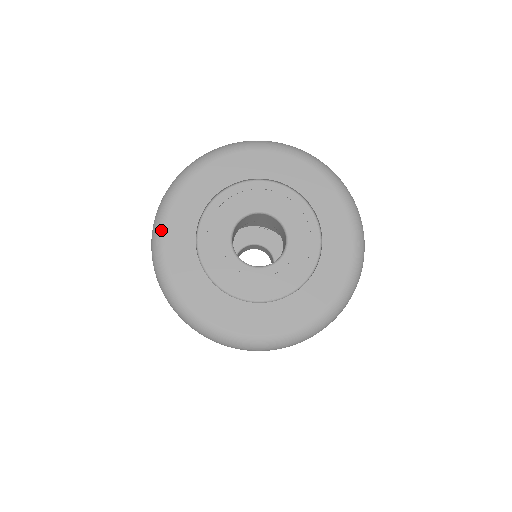
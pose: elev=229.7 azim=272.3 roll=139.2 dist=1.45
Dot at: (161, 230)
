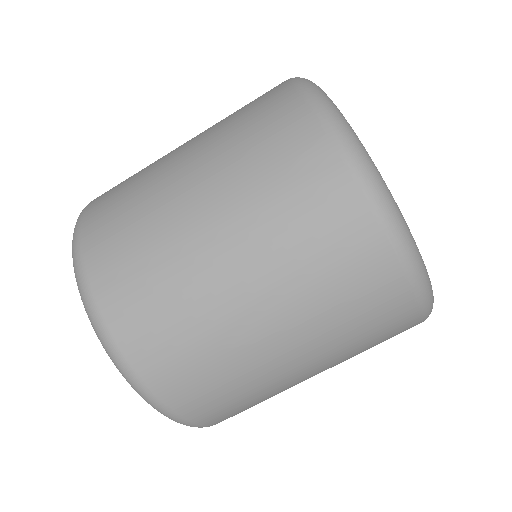
Dot at: occluded
